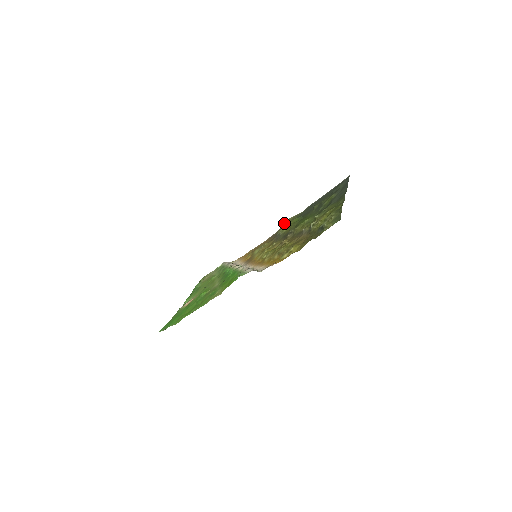
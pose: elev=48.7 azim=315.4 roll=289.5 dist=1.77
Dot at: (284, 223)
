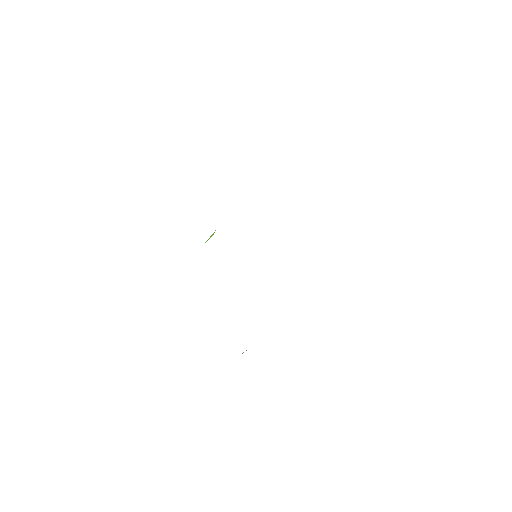
Dot at: occluded
